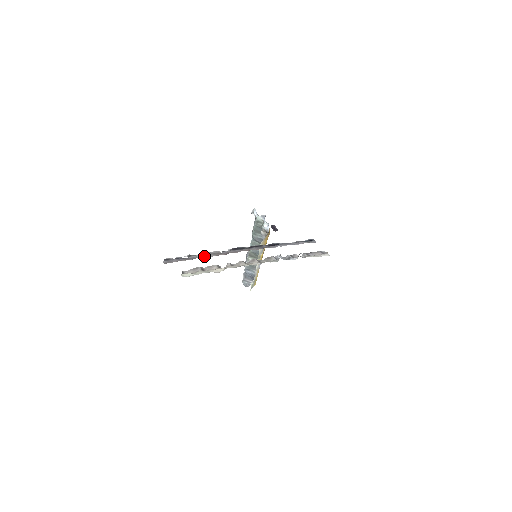
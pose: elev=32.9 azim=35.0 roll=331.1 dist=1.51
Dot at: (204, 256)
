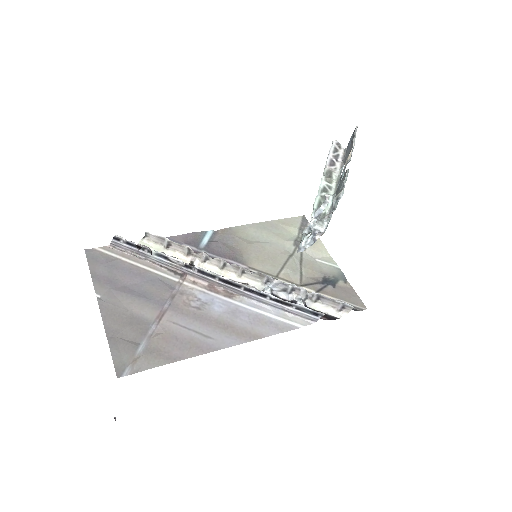
Dot at: (158, 260)
